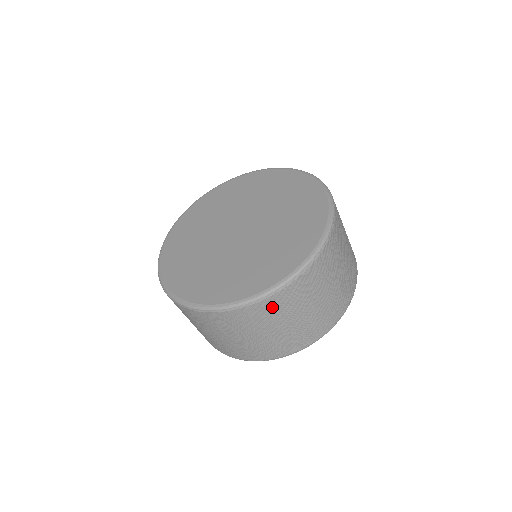
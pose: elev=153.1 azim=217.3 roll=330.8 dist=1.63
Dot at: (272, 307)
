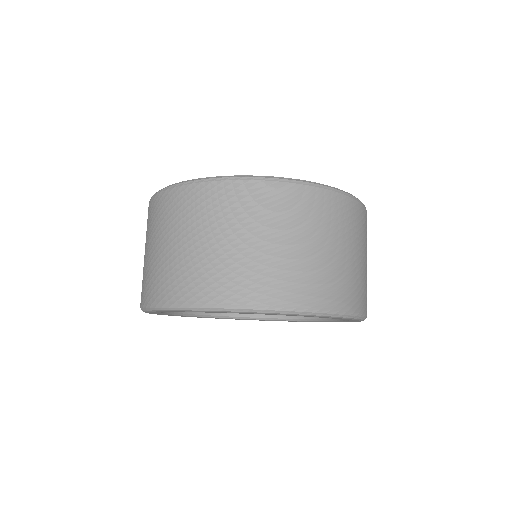
Dot at: (360, 220)
